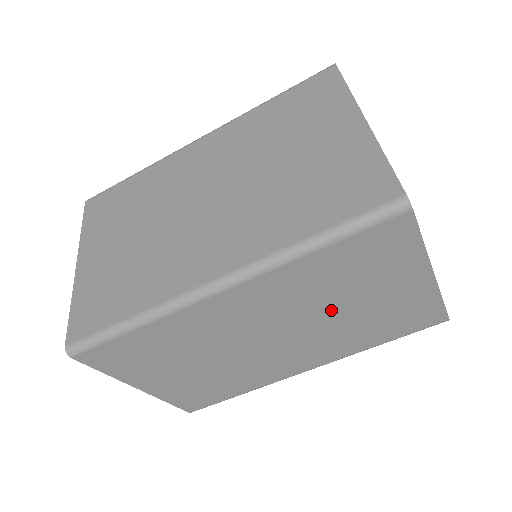
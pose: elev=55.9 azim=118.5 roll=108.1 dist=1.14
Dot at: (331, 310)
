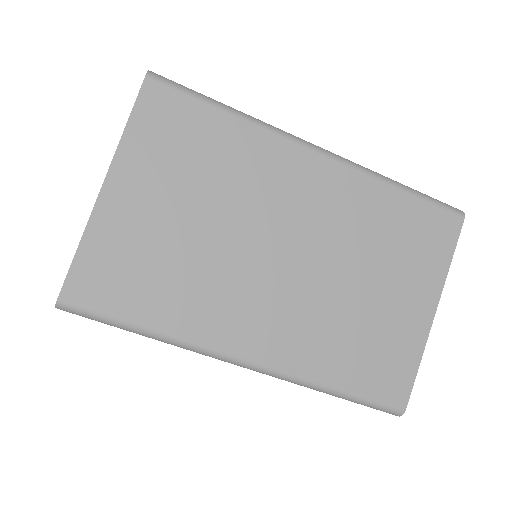
Dot at: occluded
